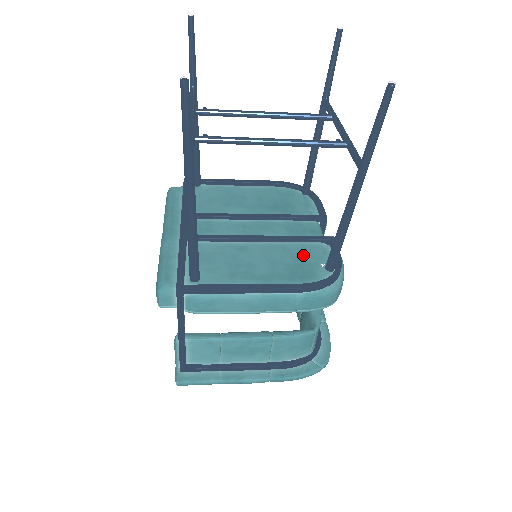
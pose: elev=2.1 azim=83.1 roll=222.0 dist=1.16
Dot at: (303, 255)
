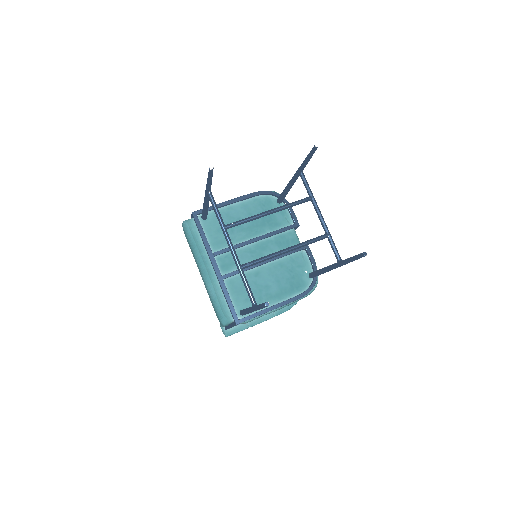
Dot at: (293, 267)
